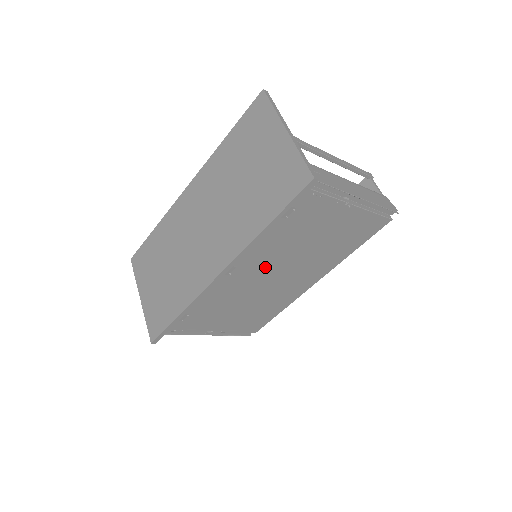
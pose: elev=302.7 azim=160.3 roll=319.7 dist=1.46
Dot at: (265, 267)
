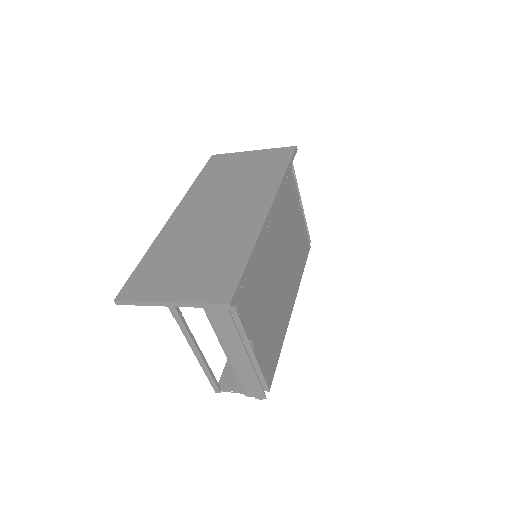
Dot at: (278, 242)
